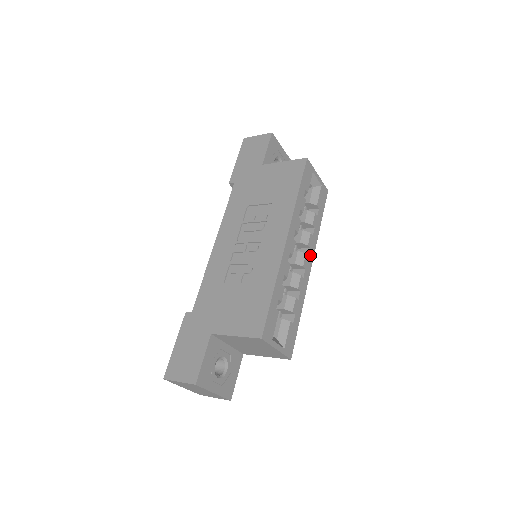
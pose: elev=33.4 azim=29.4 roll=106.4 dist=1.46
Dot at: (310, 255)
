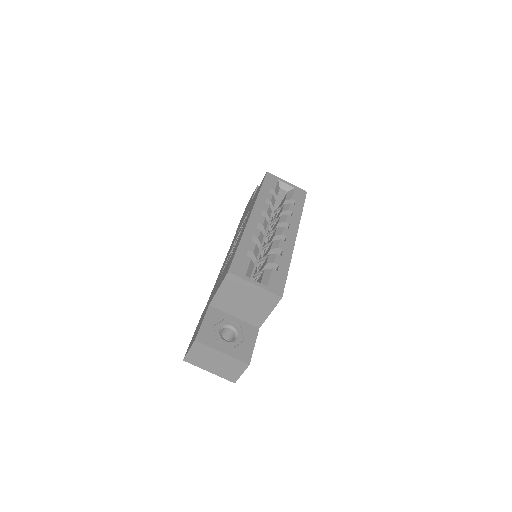
Dot at: (292, 229)
